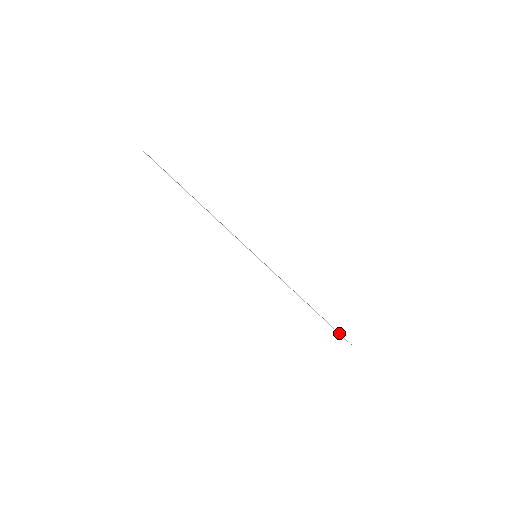
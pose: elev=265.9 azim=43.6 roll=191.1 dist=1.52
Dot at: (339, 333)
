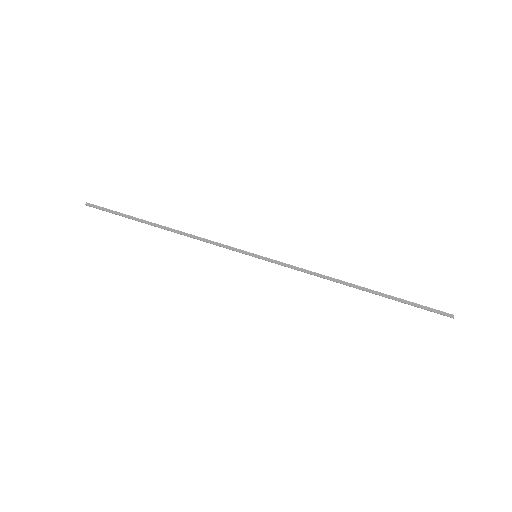
Dot at: (422, 308)
